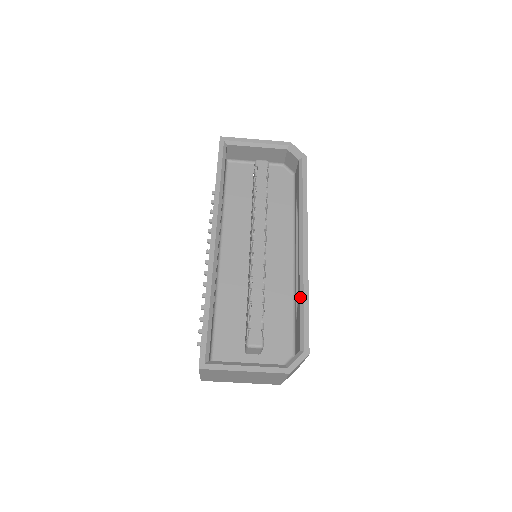
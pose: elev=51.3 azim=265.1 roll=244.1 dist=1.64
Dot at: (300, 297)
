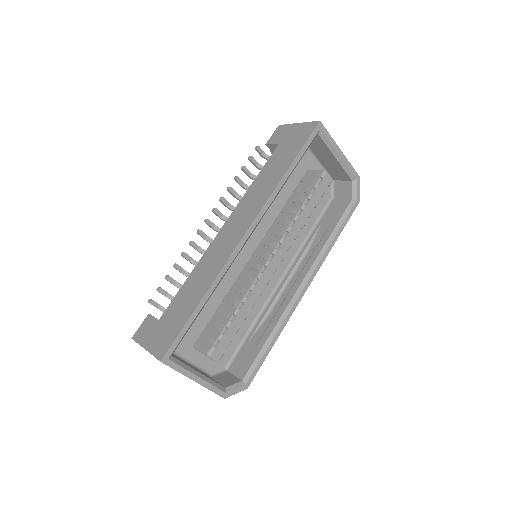
Dot at: (272, 333)
